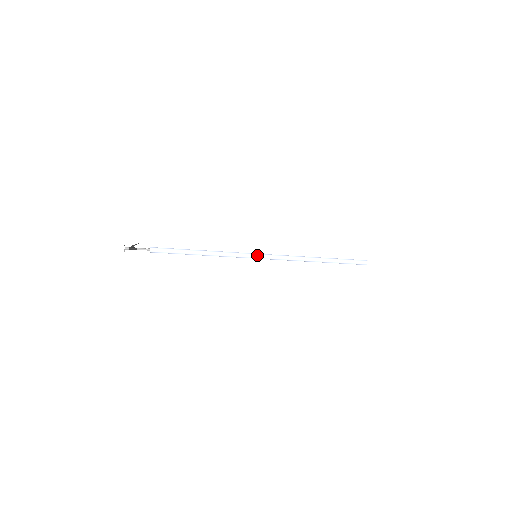
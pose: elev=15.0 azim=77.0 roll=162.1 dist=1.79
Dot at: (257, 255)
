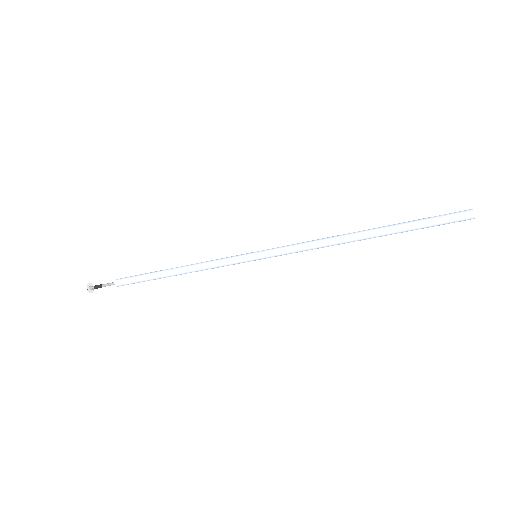
Dot at: (255, 252)
